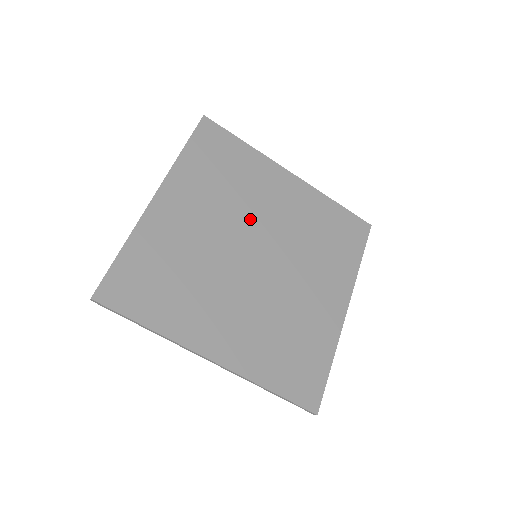
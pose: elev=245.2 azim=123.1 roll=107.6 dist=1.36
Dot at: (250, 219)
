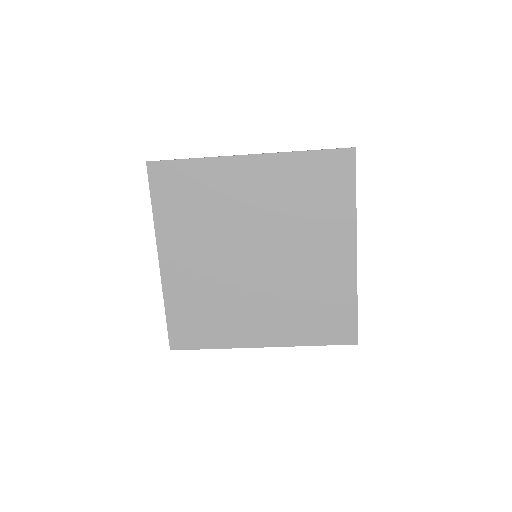
Dot at: (283, 236)
